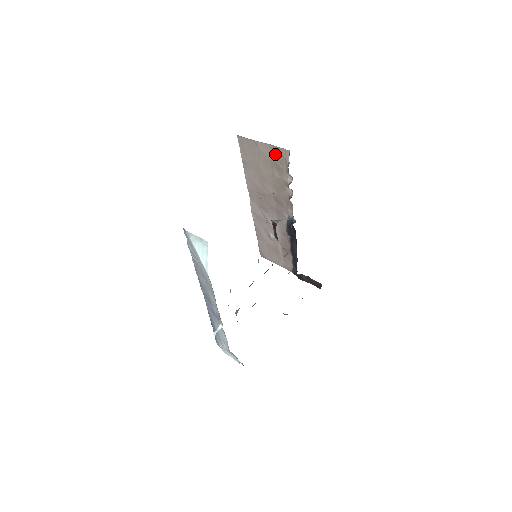
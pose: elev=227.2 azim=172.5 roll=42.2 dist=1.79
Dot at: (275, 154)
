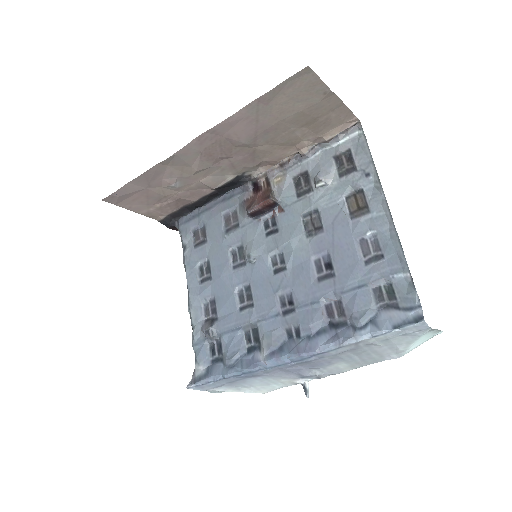
Dot at: (334, 114)
